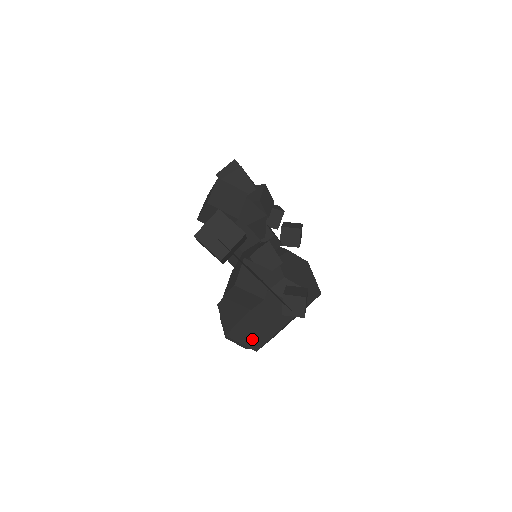
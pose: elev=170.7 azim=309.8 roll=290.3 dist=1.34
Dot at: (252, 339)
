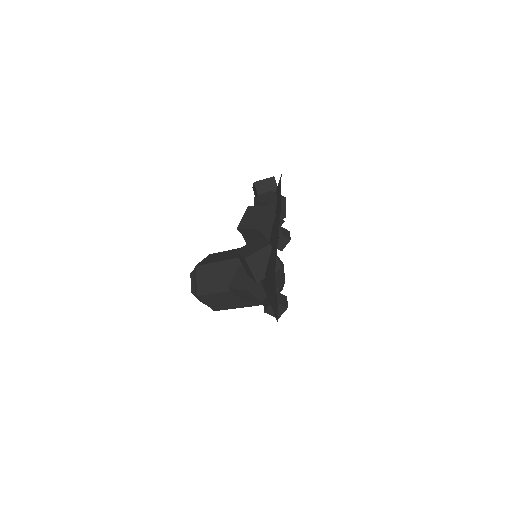
Dot at: (217, 304)
